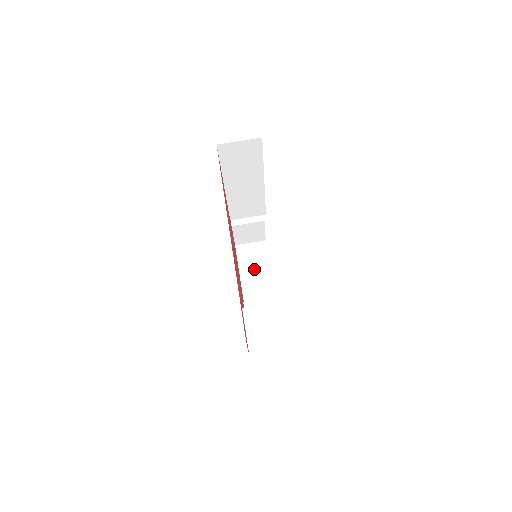
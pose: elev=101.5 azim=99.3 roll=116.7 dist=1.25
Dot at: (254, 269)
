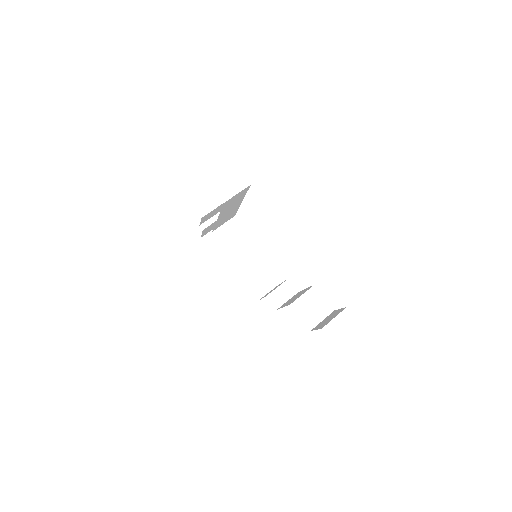
Dot at: (225, 251)
